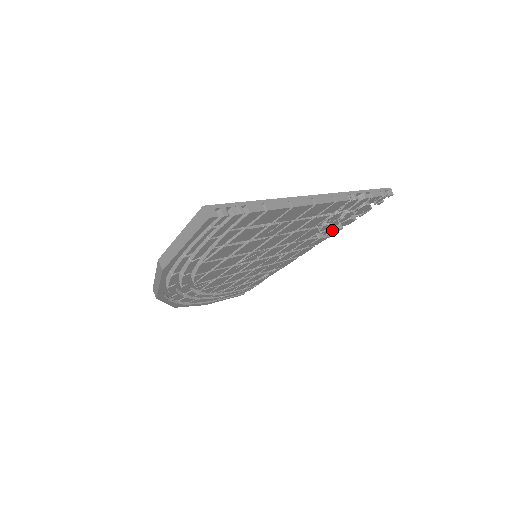
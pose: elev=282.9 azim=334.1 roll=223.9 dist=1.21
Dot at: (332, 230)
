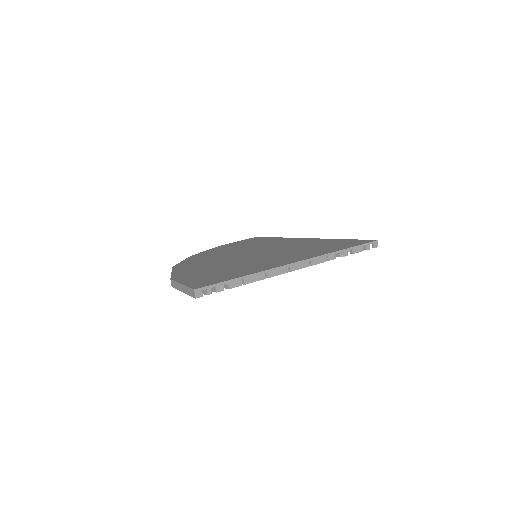
Dot at: occluded
